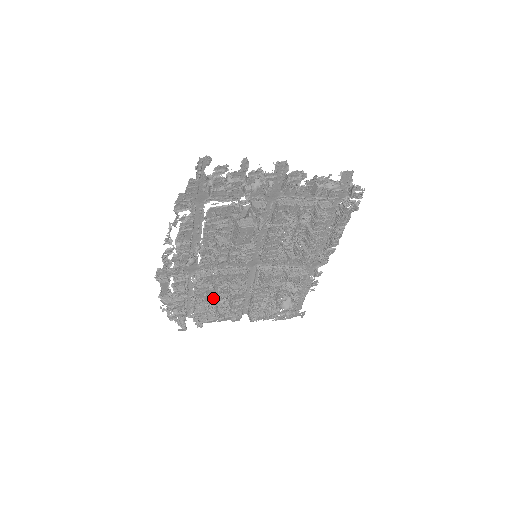
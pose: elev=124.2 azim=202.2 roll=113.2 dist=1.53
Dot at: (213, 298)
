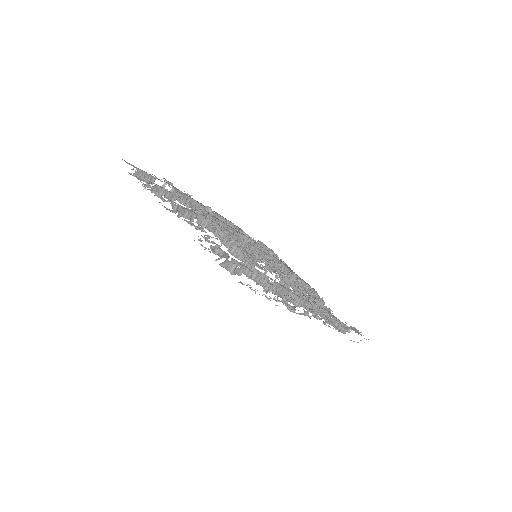
Dot at: occluded
